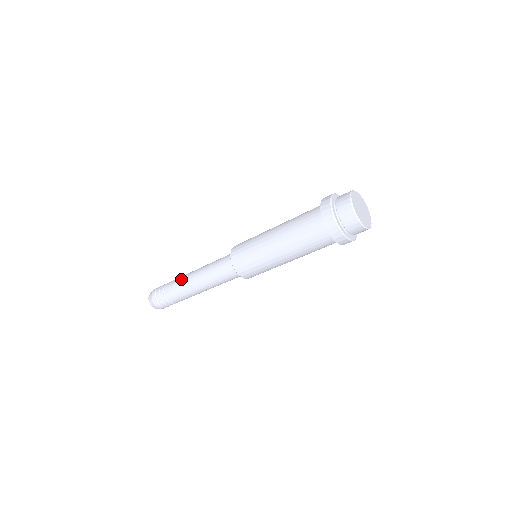
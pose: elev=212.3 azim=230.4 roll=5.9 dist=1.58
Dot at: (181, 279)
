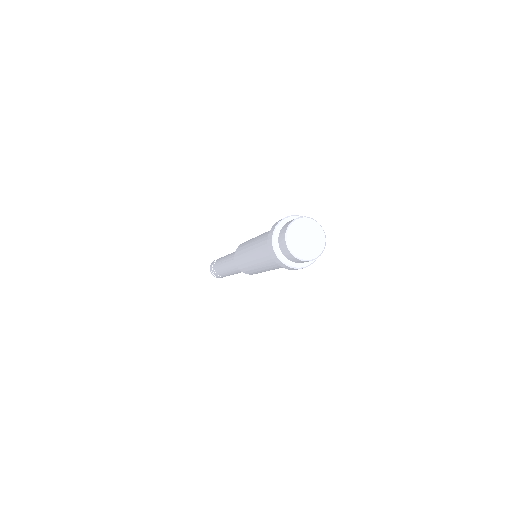
Dot at: occluded
